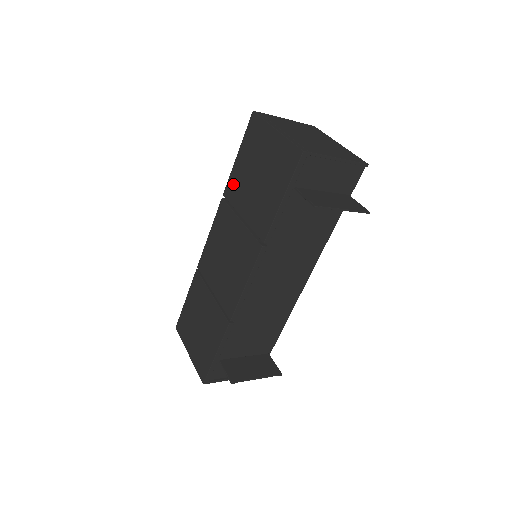
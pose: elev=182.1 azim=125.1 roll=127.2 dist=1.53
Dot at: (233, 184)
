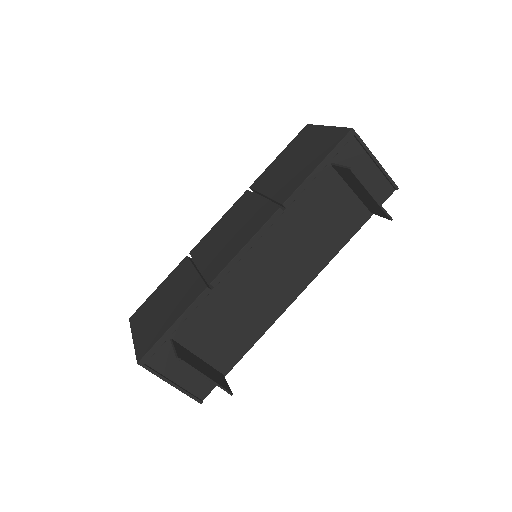
Dot at: (265, 175)
